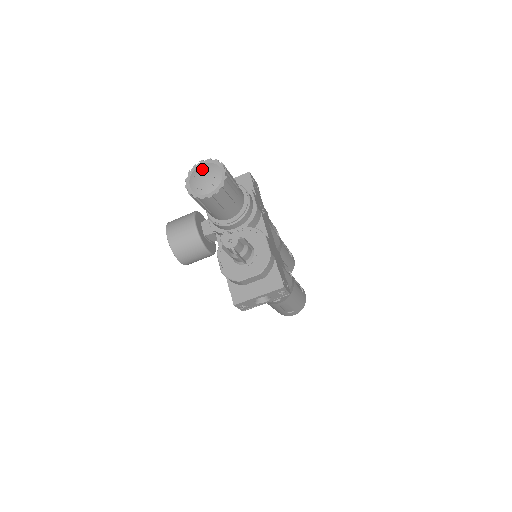
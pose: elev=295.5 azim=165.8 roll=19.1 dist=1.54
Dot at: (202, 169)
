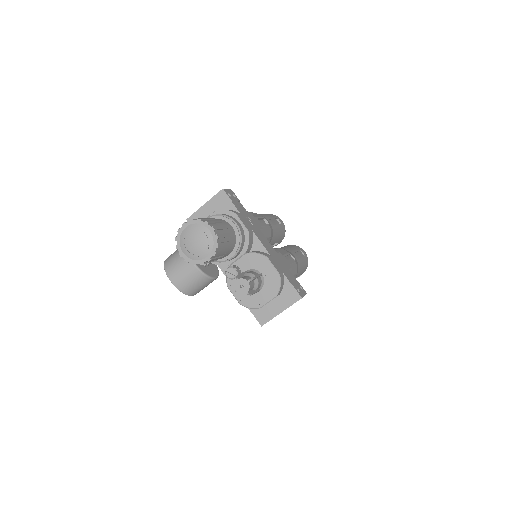
Dot at: (189, 234)
